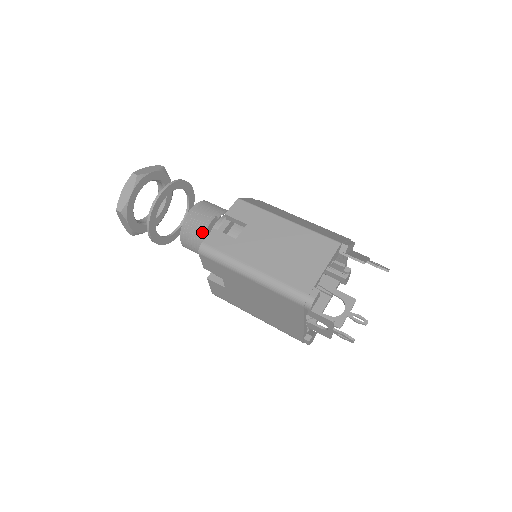
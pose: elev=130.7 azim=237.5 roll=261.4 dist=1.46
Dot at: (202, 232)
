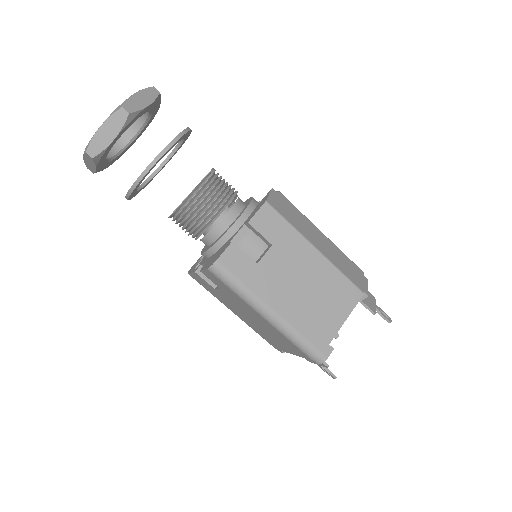
Dot at: (206, 223)
